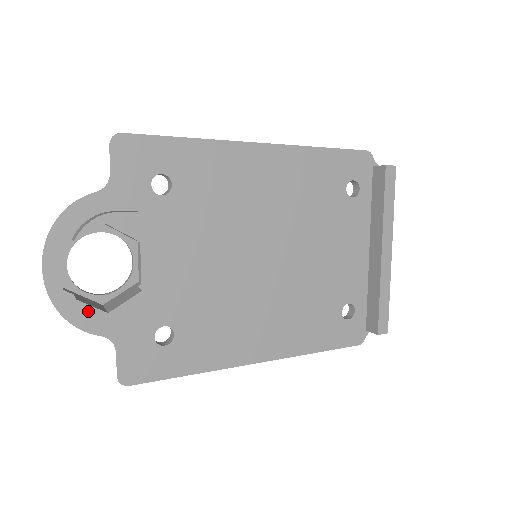
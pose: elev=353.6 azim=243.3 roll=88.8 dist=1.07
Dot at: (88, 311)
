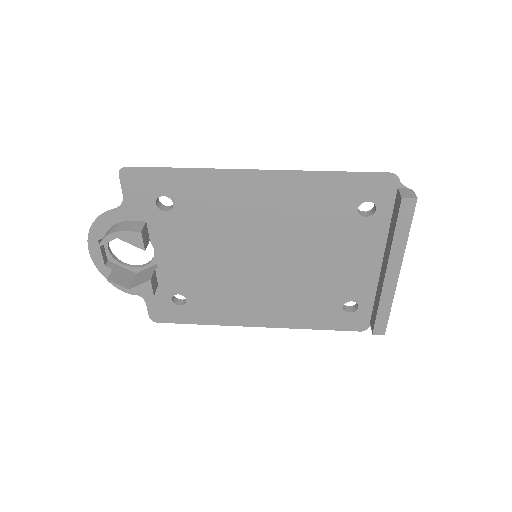
Dot at: (116, 287)
